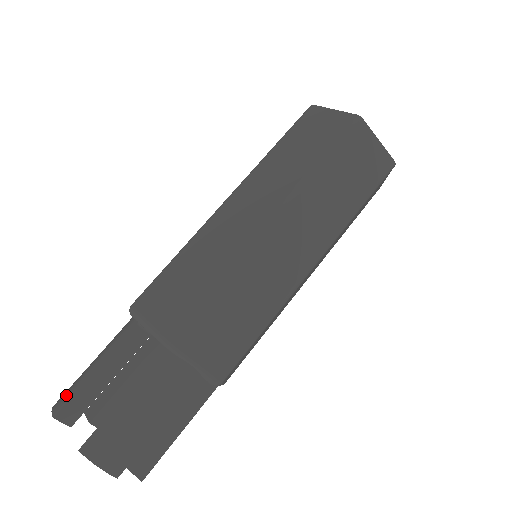
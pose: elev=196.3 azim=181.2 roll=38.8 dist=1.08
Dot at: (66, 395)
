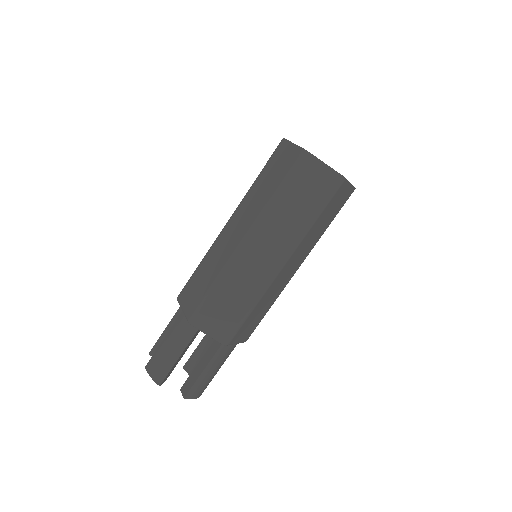
Dot at: (160, 372)
